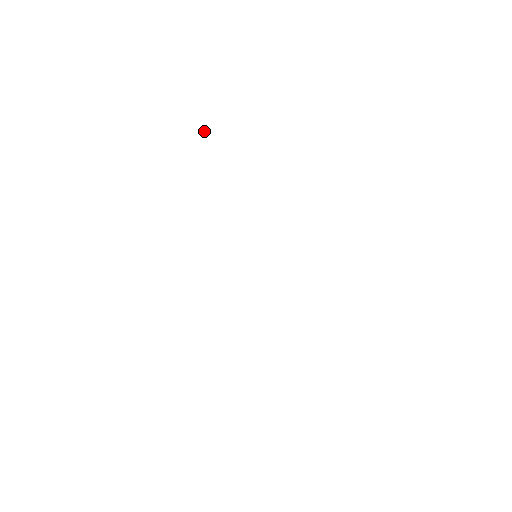
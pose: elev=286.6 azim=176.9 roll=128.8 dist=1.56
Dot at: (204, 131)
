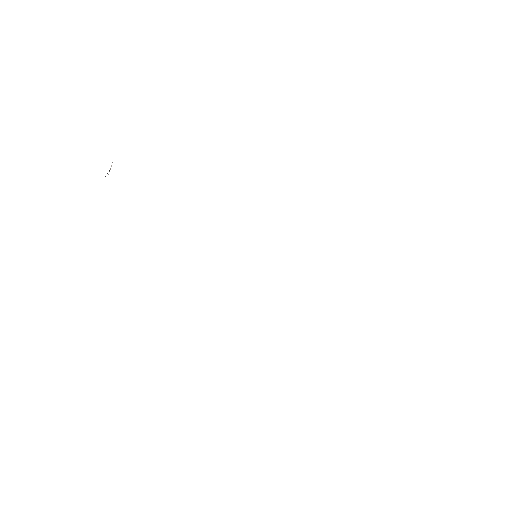
Dot at: occluded
